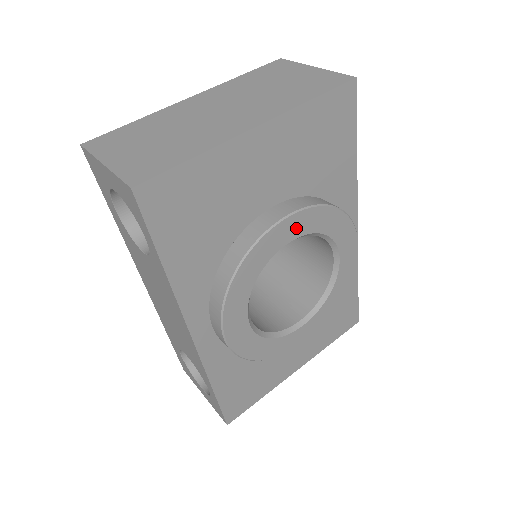
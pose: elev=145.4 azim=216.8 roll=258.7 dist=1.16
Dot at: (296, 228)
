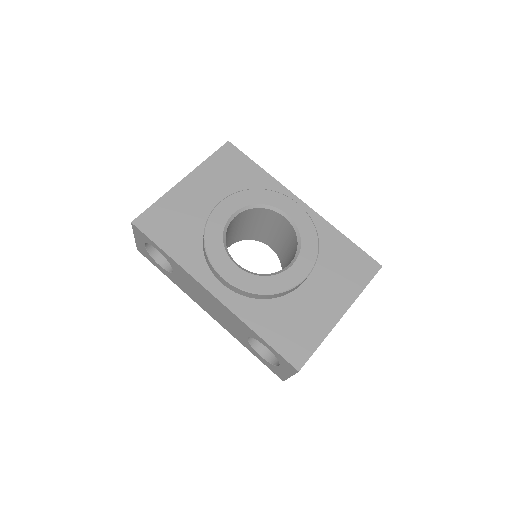
Dot at: (232, 206)
